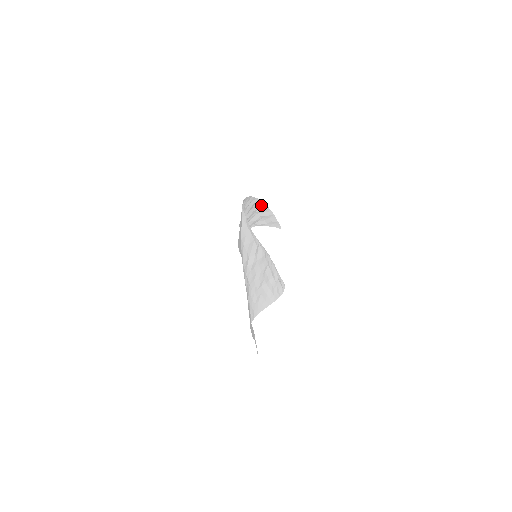
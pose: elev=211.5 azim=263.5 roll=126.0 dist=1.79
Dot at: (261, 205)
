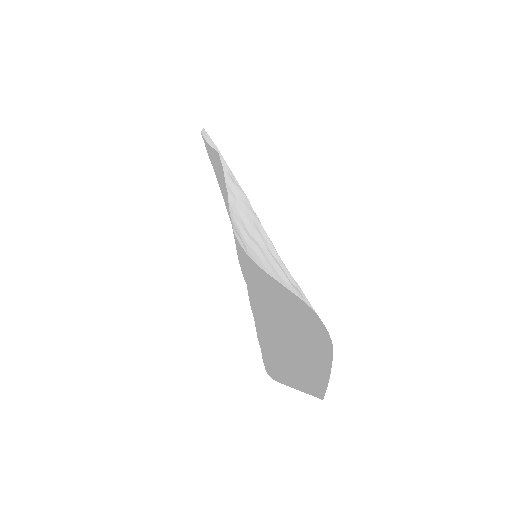
Dot at: occluded
